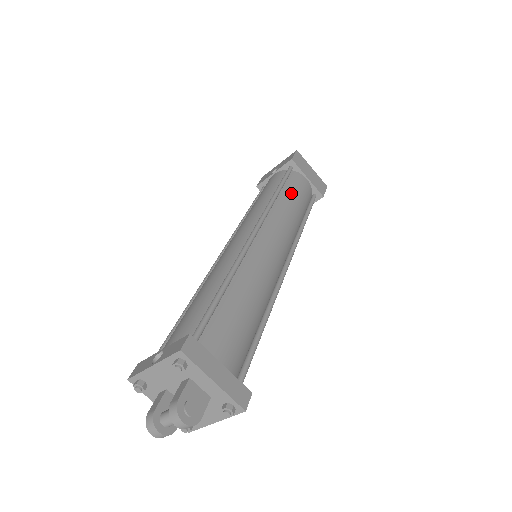
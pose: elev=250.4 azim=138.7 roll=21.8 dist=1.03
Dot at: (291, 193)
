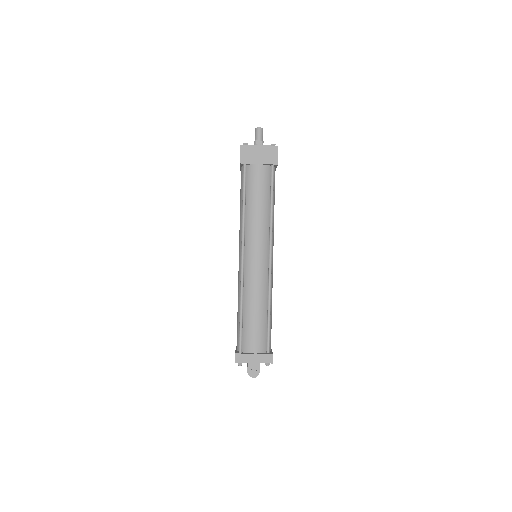
Dot at: (252, 198)
